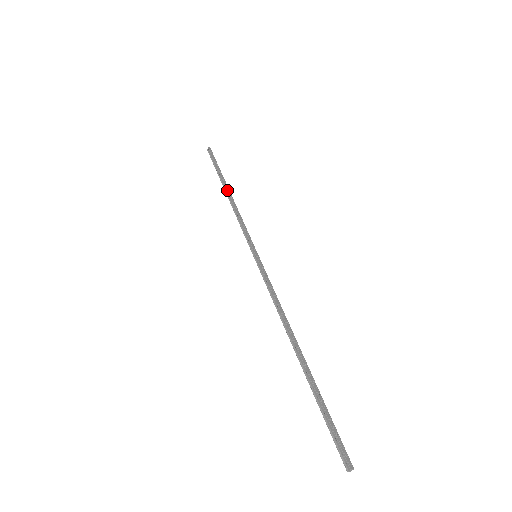
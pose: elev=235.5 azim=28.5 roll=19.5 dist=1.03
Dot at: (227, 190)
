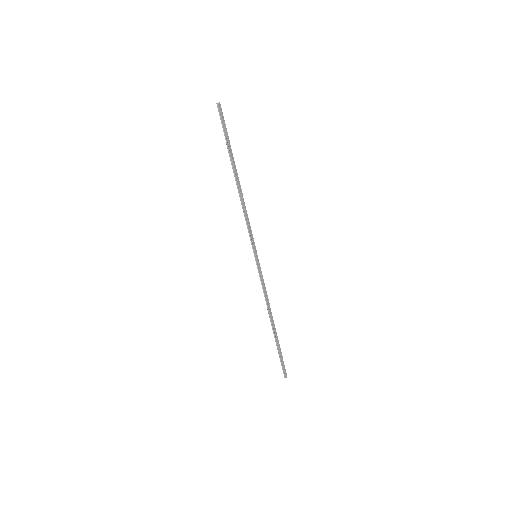
Dot at: (237, 180)
